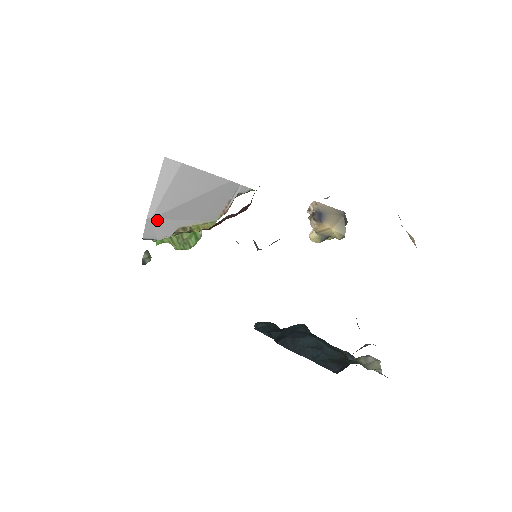
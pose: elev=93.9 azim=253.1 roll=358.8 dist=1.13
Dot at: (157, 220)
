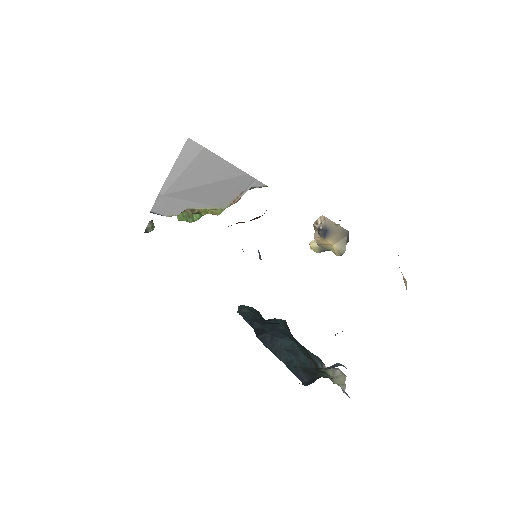
Dot at: (168, 197)
